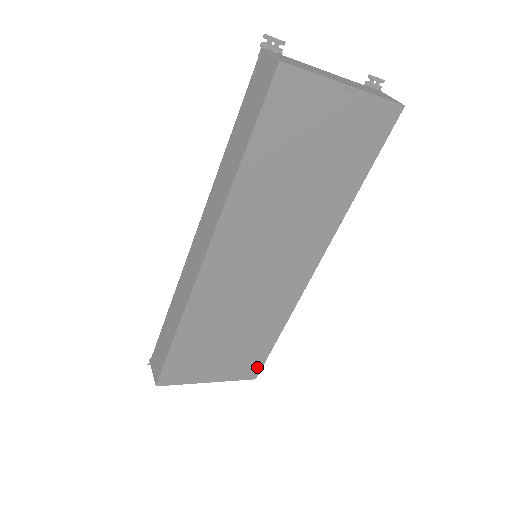
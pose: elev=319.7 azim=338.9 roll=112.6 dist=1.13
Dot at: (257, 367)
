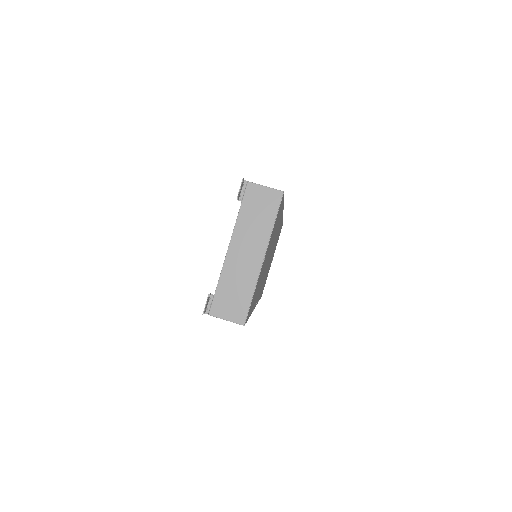
Dot at: (281, 228)
